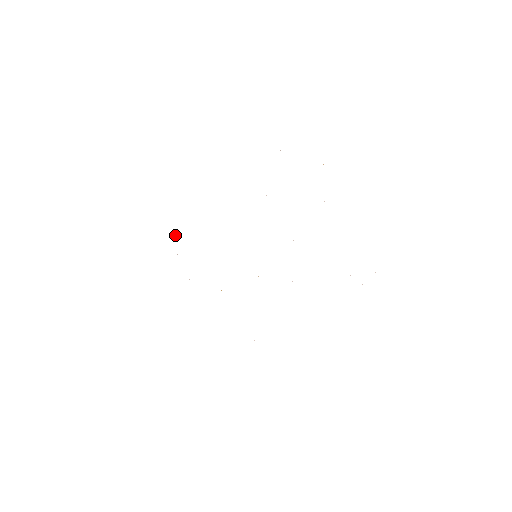
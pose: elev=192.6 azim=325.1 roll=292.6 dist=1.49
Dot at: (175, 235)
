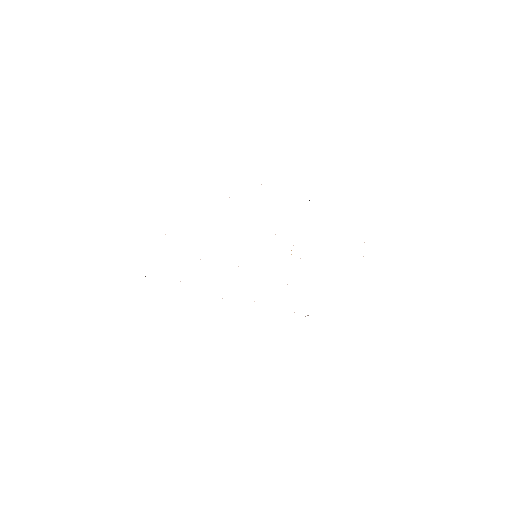
Dot at: occluded
